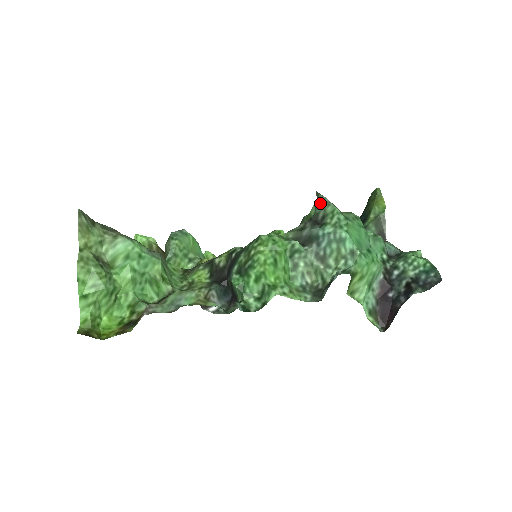
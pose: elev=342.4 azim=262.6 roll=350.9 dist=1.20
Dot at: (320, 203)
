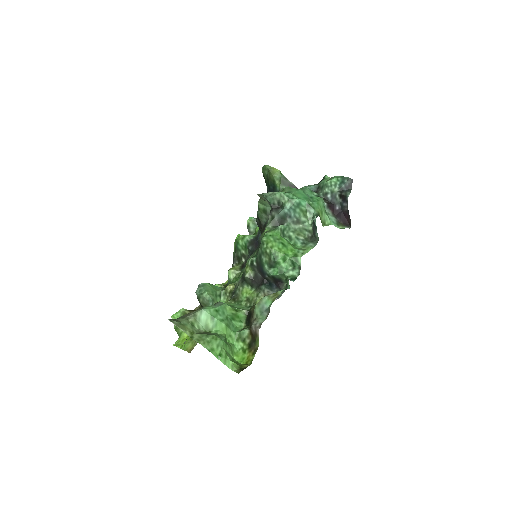
Dot at: (270, 197)
